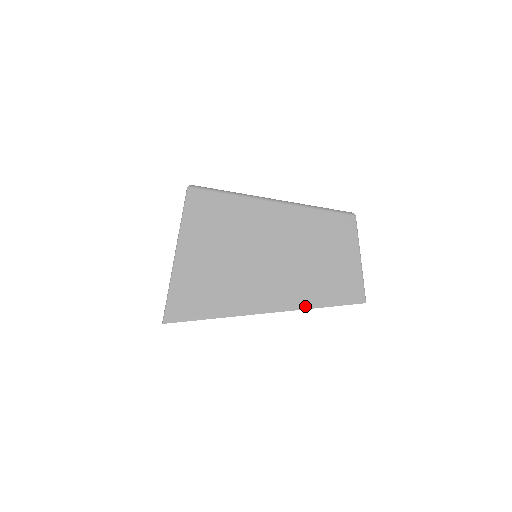
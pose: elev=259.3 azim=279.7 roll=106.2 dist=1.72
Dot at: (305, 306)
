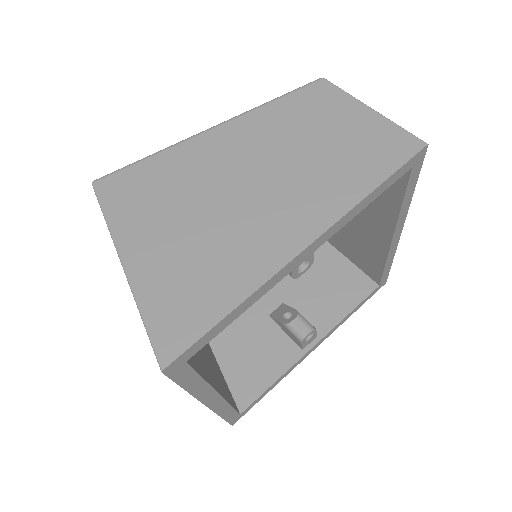
Dot at: (353, 201)
